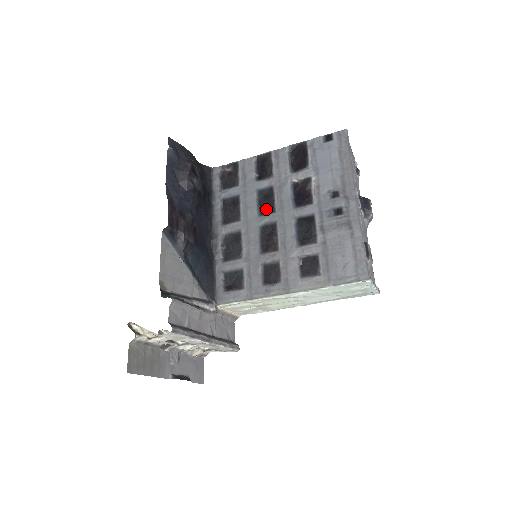
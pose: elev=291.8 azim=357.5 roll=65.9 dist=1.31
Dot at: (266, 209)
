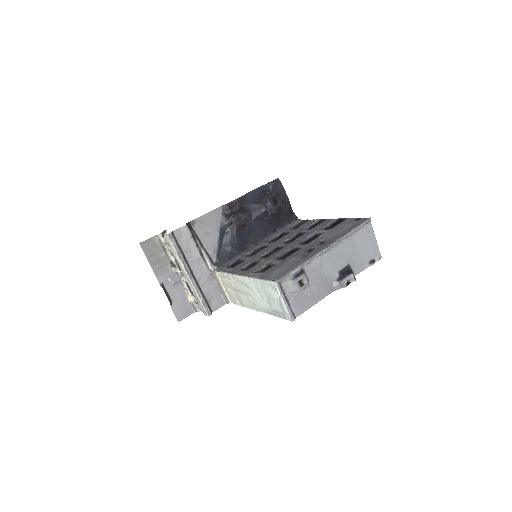
Dot at: (290, 241)
